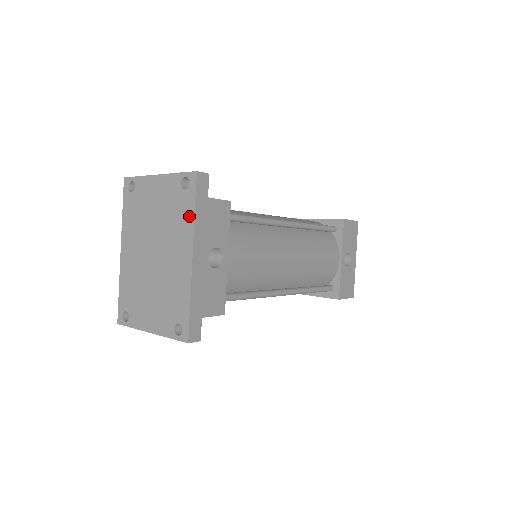
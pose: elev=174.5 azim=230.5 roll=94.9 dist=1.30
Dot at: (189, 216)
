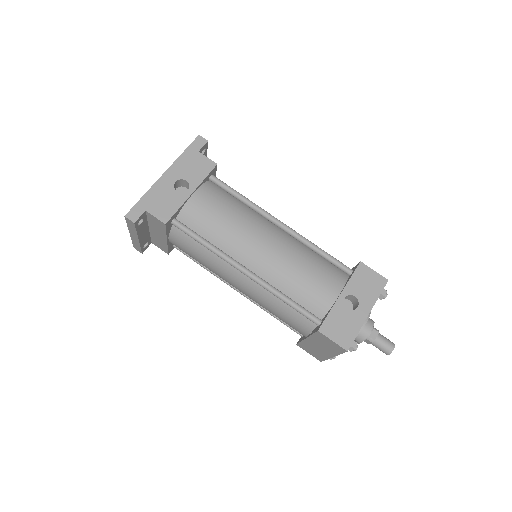
Dot at: (181, 157)
